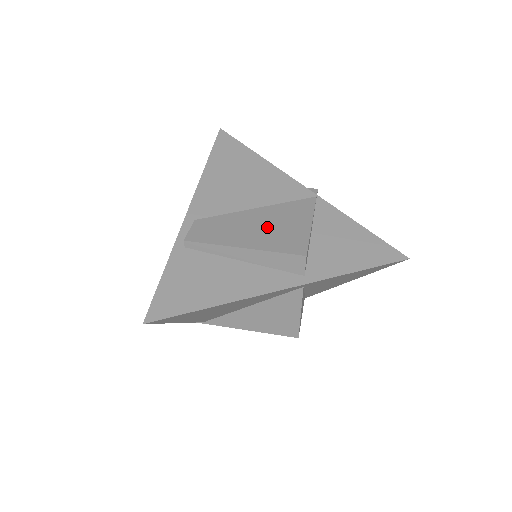
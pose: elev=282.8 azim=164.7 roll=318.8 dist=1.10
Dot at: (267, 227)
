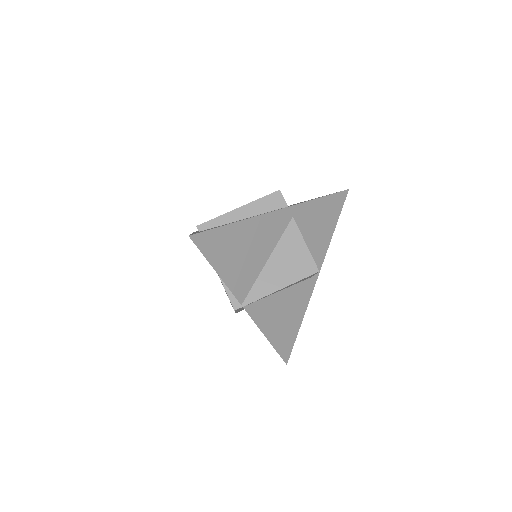
Dot at: occluded
